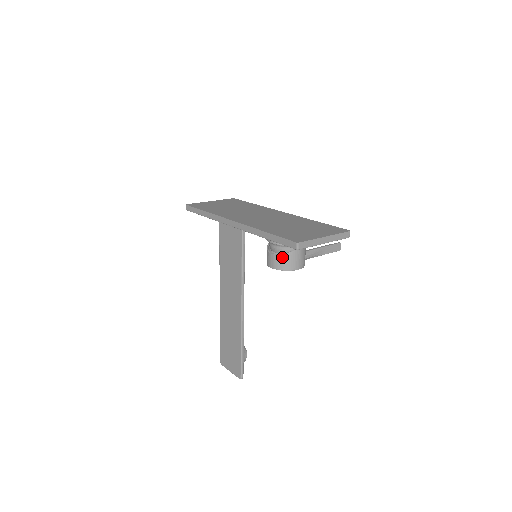
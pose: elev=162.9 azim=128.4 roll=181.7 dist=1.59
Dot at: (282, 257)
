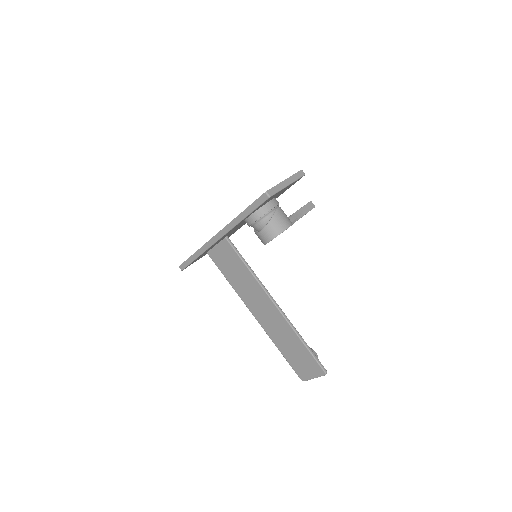
Dot at: (269, 226)
